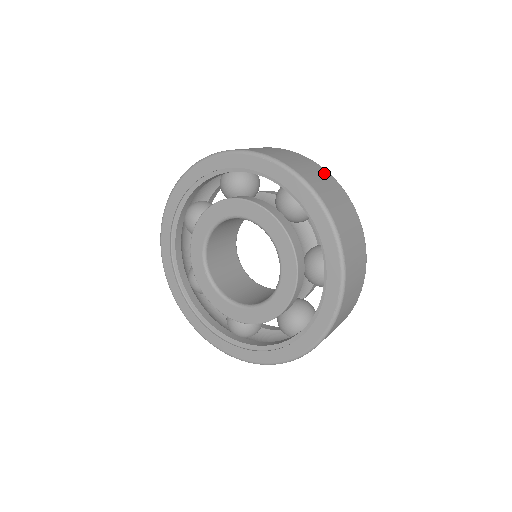
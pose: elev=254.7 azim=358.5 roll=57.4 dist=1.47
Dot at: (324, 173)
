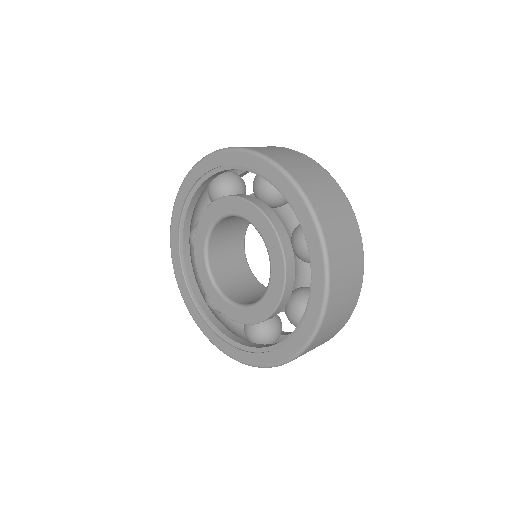
Dot at: (353, 231)
